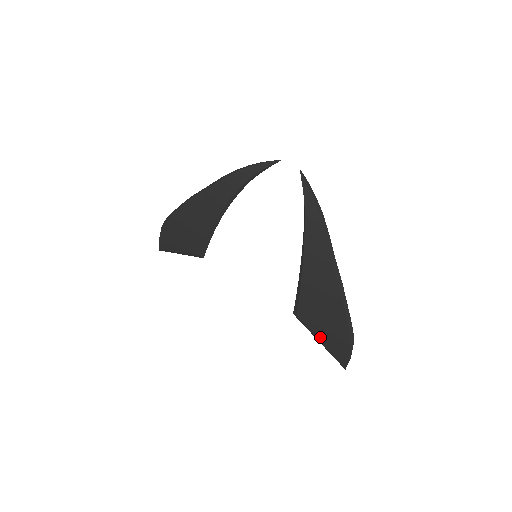
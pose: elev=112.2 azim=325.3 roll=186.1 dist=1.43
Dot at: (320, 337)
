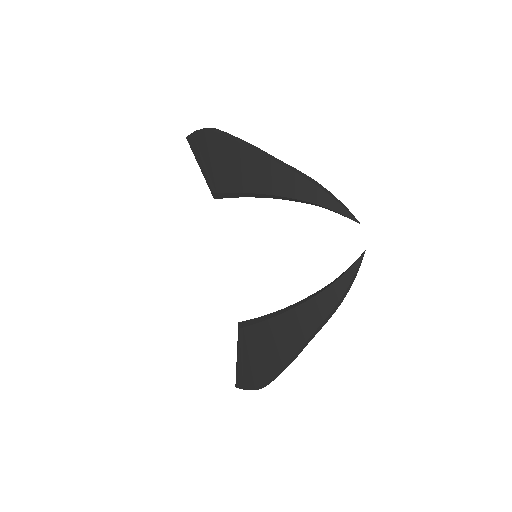
Dot at: (240, 358)
